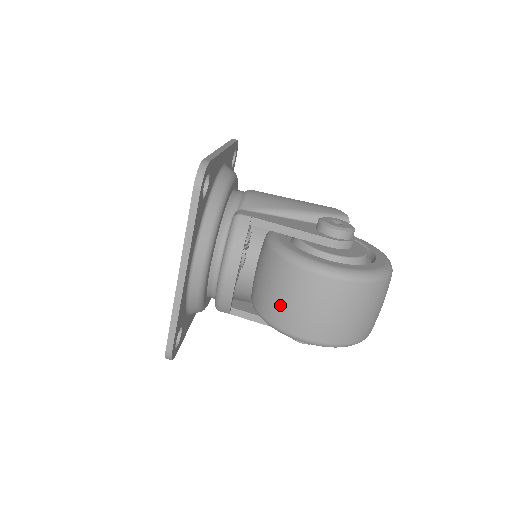
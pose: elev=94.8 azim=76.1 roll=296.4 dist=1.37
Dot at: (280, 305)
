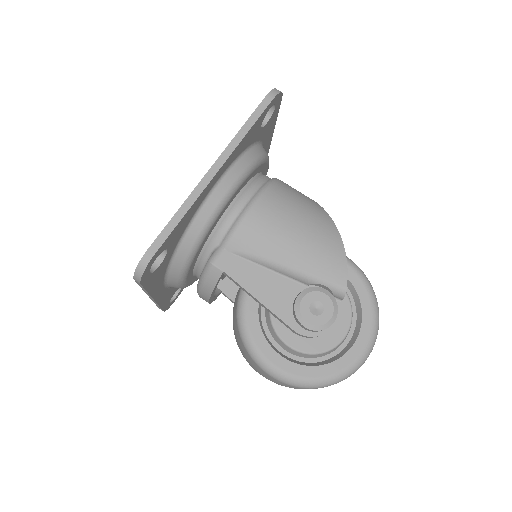
Dot at: (238, 346)
